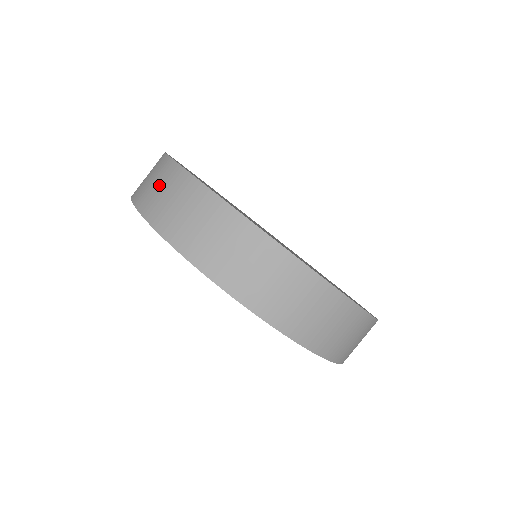
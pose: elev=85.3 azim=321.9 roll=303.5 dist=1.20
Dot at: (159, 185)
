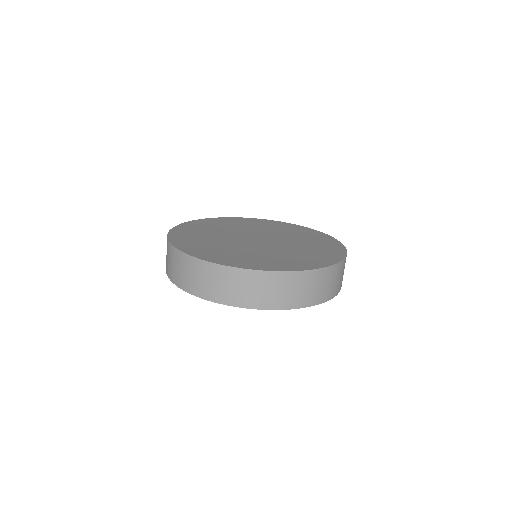
Dot at: occluded
